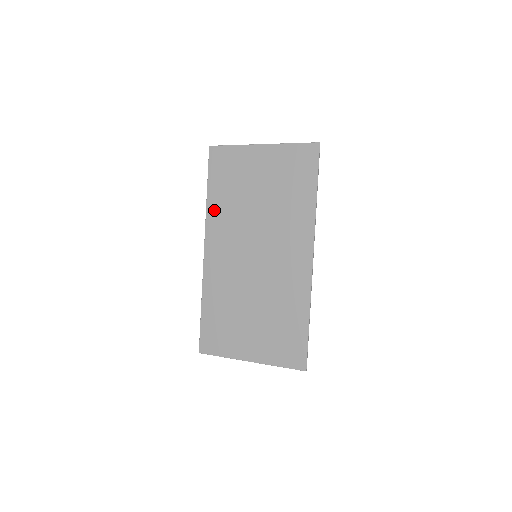
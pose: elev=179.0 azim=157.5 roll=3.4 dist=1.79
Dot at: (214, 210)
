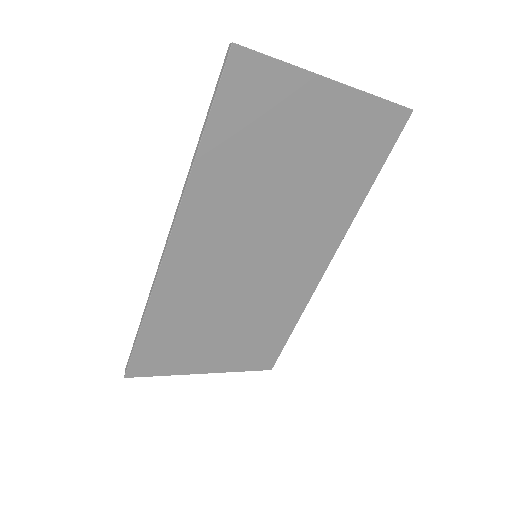
Dot at: (206, 180)
